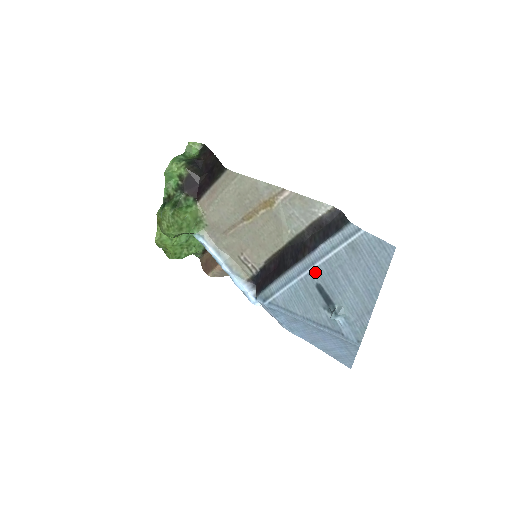
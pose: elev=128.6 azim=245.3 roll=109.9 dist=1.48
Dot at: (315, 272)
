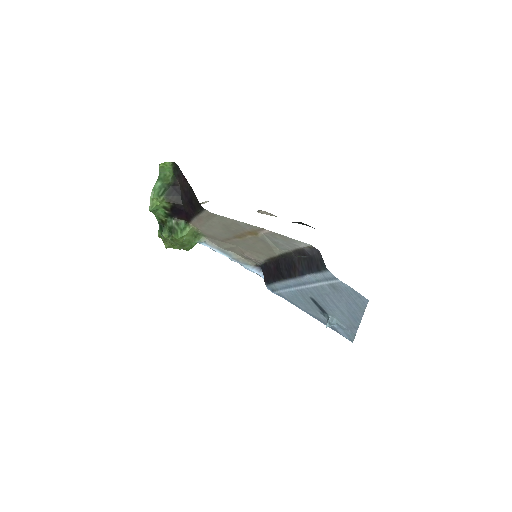
Dot at: (307, 290)
